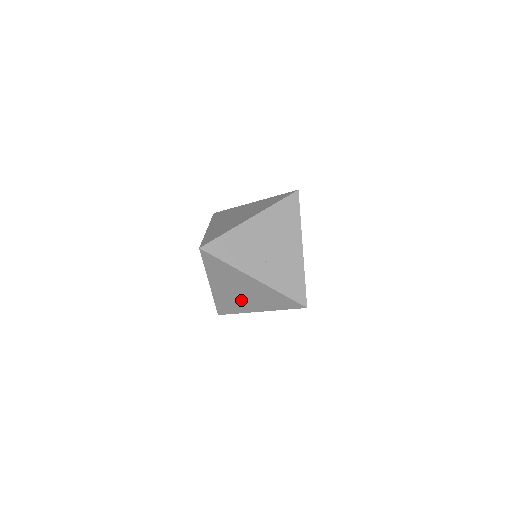
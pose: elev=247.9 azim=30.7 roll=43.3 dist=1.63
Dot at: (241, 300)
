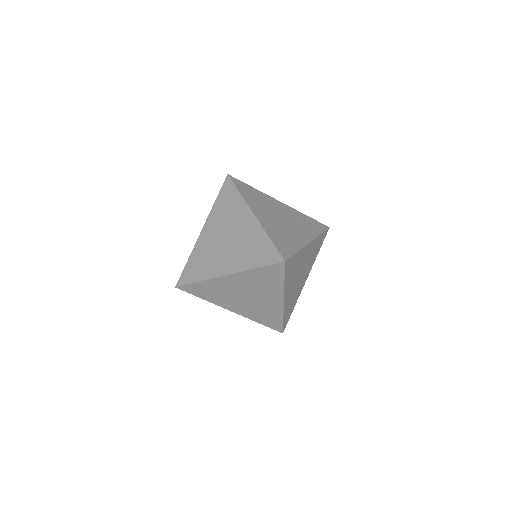
Dot at: (260, 304)
